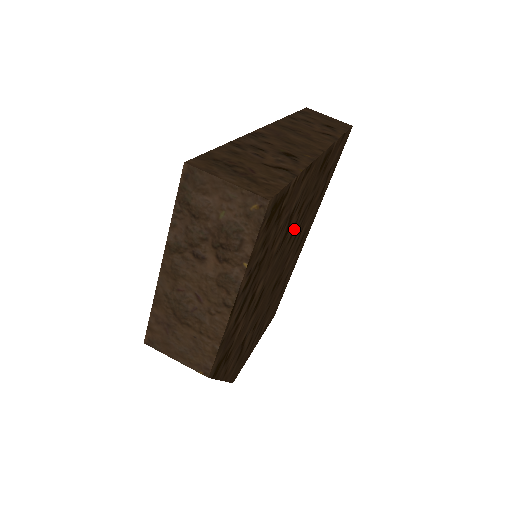
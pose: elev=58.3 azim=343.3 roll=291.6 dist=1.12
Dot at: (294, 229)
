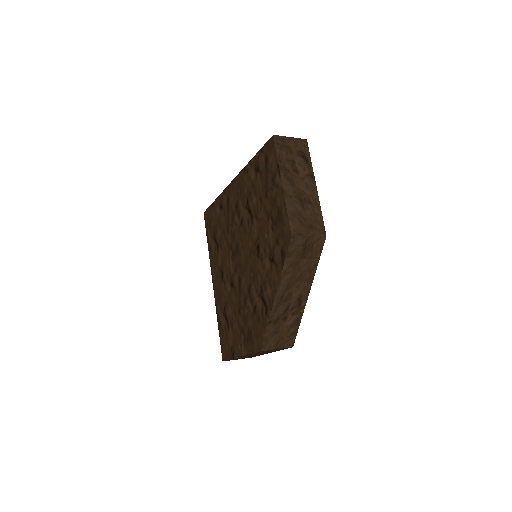
Dot at: occluded
